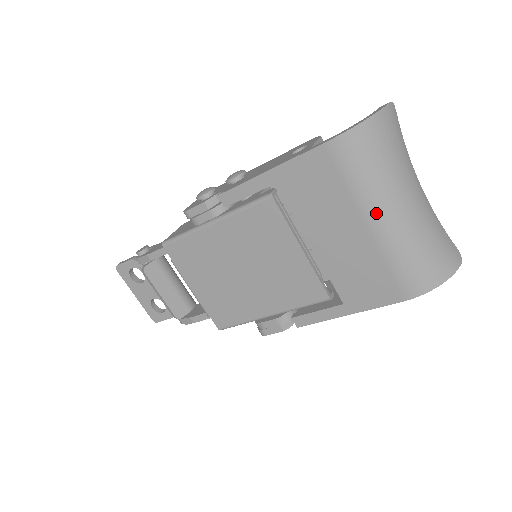
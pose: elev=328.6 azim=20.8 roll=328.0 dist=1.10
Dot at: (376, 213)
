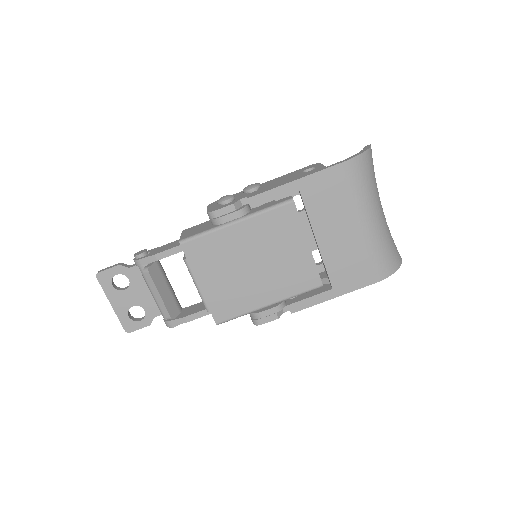
Dot at: (366, 216)
